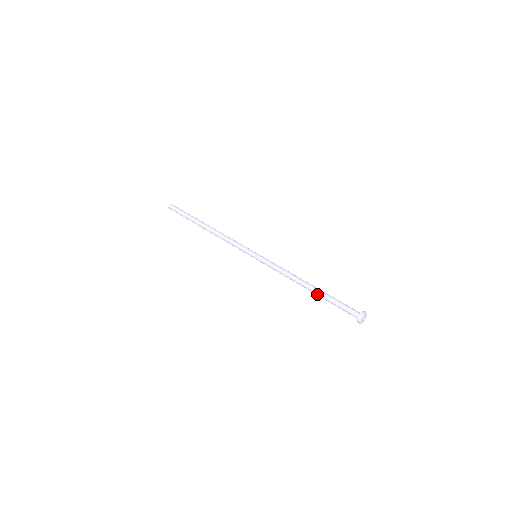
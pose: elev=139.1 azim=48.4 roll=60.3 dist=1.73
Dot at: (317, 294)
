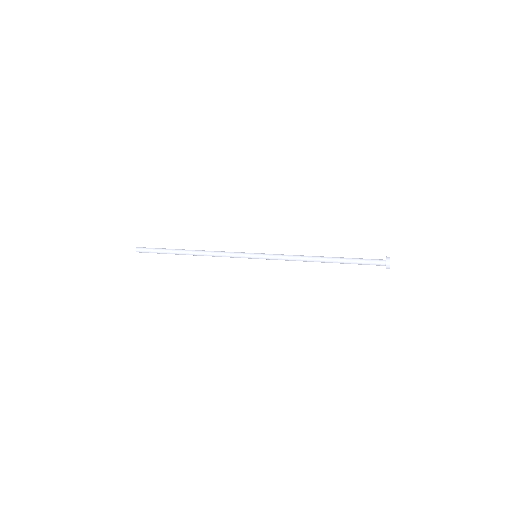
Dot at: occluded
